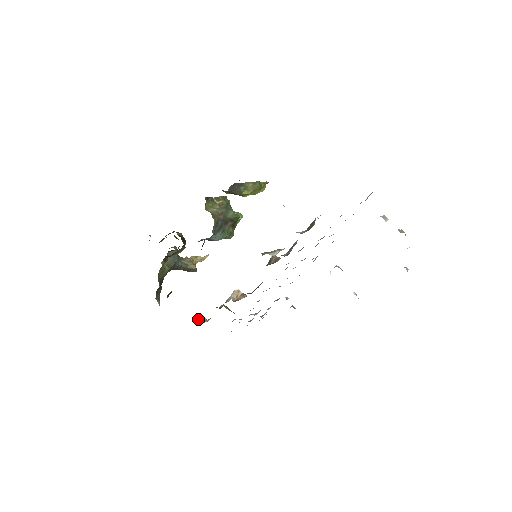
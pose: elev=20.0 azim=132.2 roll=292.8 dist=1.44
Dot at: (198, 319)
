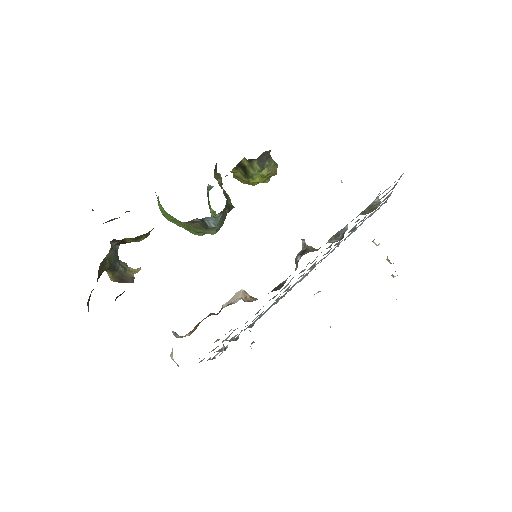
Dot at: (172, 332)
